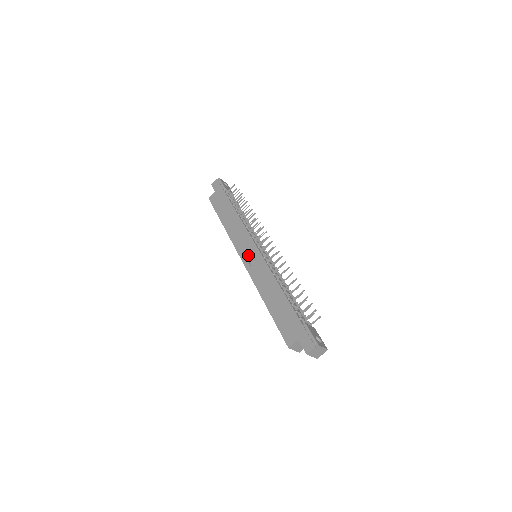
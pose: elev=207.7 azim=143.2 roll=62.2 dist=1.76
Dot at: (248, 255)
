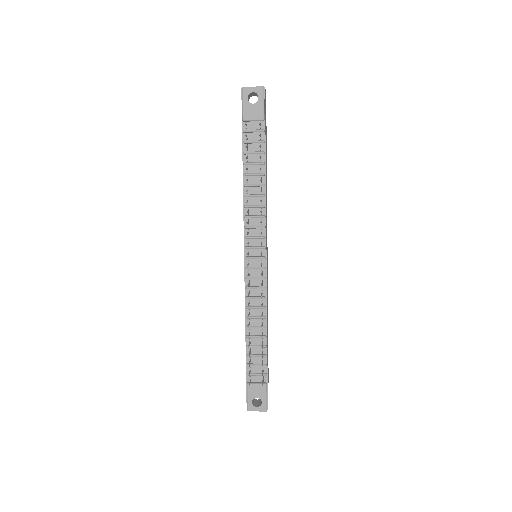
Dot at: occluded
